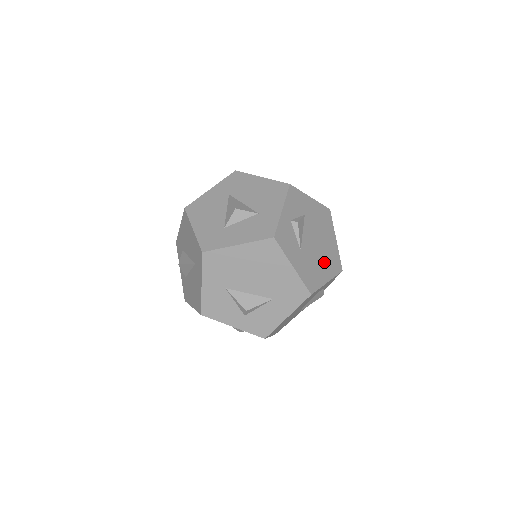
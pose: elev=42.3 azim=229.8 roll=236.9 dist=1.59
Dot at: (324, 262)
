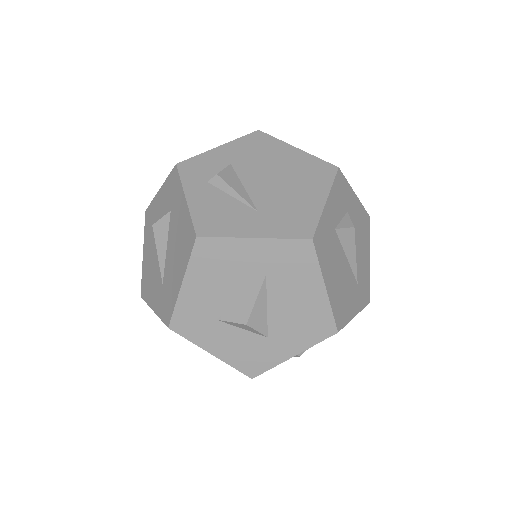
Dot at: occluded
